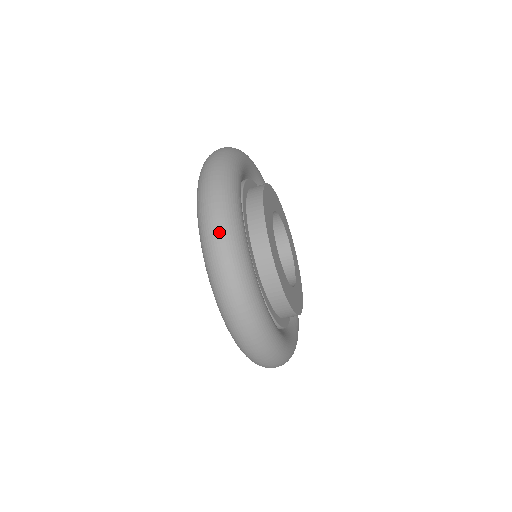
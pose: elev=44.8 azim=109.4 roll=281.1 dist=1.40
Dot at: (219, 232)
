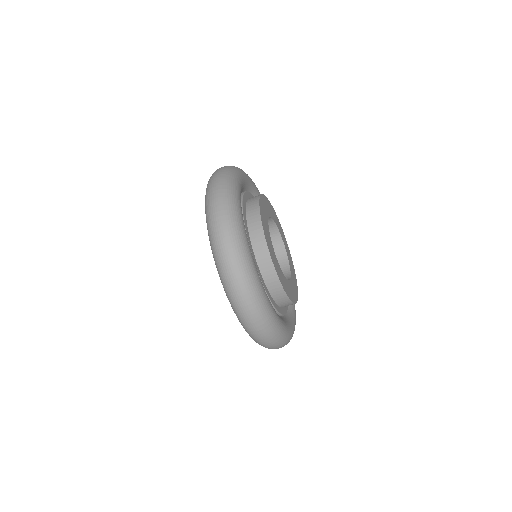
Dot at: (235, 269)
